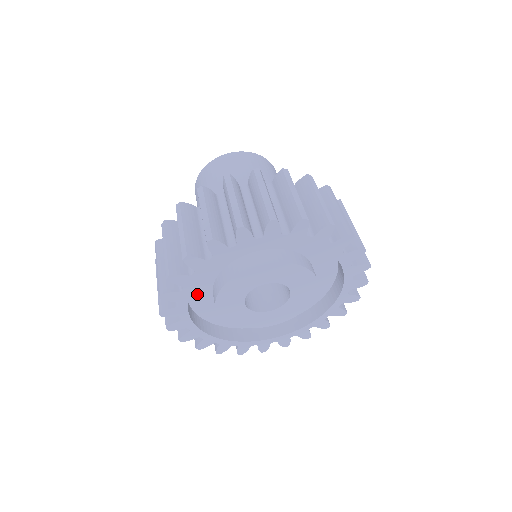
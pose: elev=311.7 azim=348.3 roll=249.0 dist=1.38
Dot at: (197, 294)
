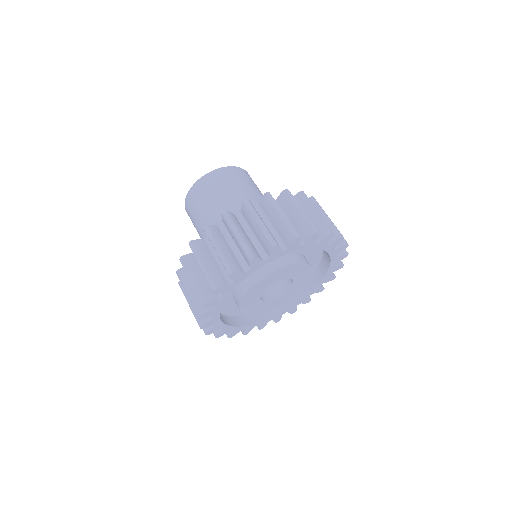
Dot at: (225, 308)
